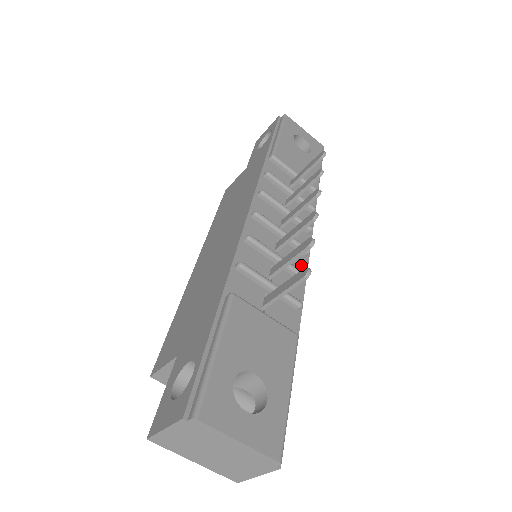
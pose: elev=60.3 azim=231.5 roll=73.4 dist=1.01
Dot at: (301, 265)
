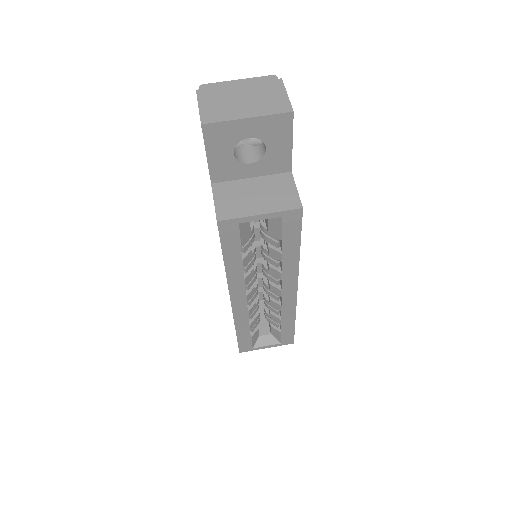
Dot at: occluded
